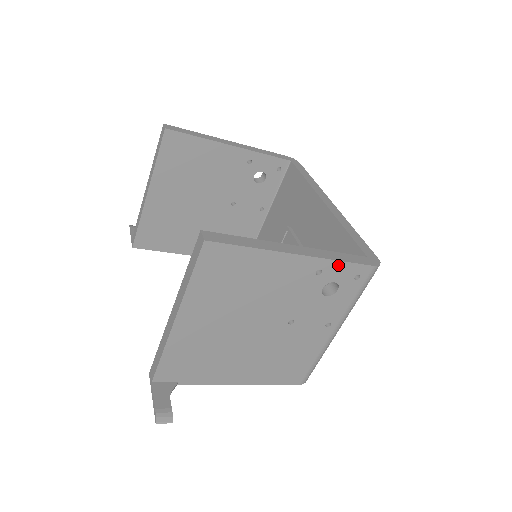
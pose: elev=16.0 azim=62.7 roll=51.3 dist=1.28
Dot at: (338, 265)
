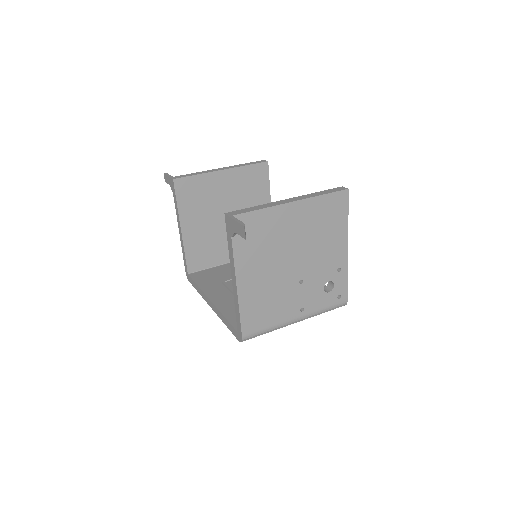
Dot at: (345, 278)
